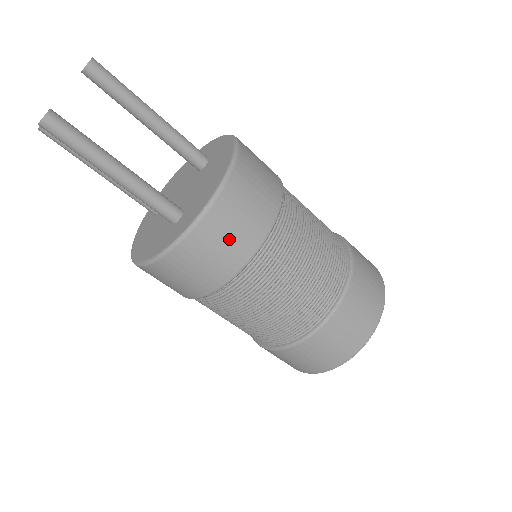
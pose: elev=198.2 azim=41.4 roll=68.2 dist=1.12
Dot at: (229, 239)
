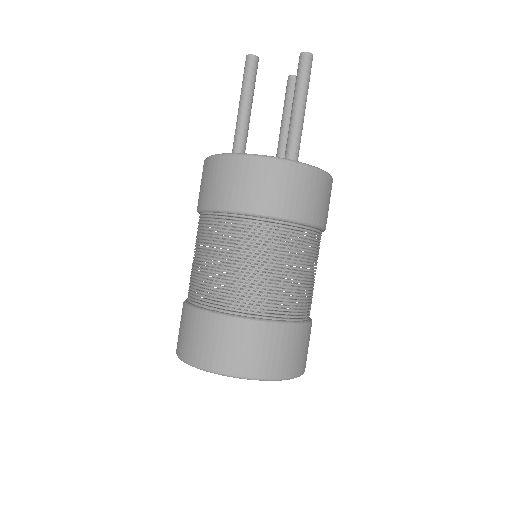
Dot at: (324, 202)
